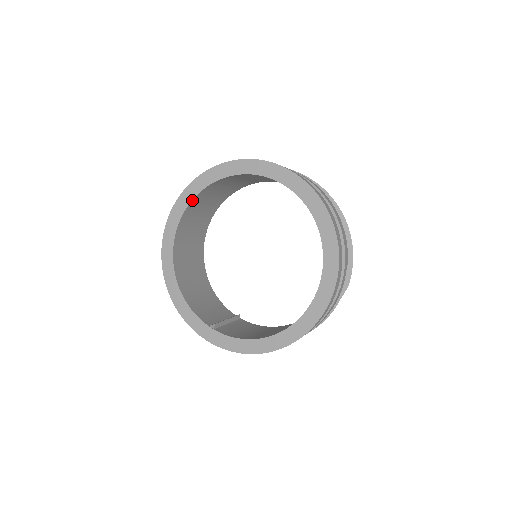
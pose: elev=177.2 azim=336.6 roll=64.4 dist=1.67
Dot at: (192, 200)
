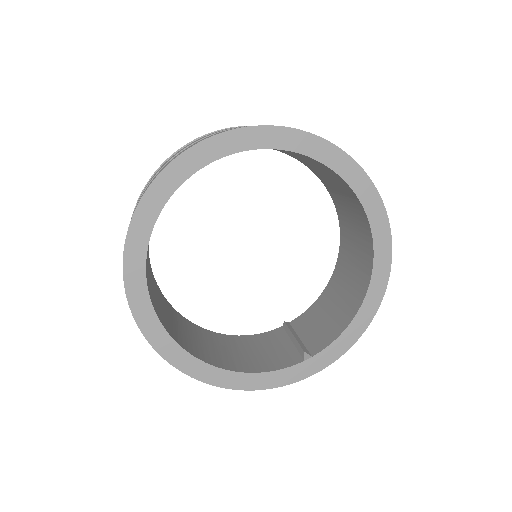
Dot at: (147, 286)
